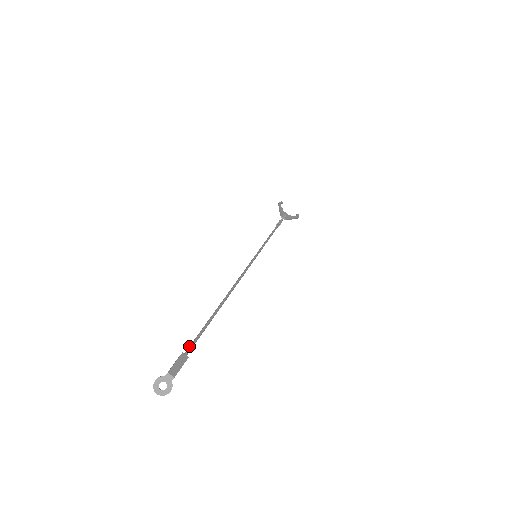
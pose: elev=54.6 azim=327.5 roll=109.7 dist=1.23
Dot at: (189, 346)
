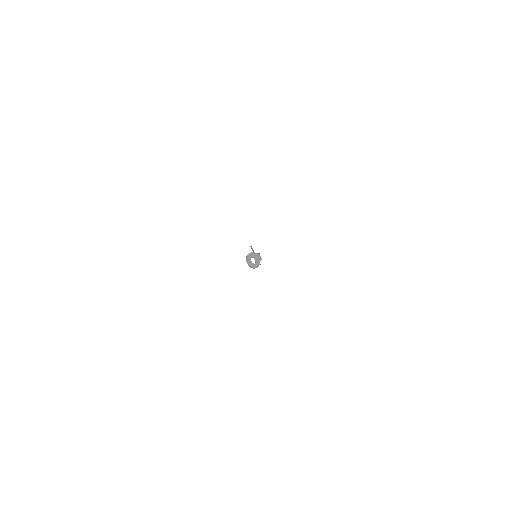
Dot at: occluded
